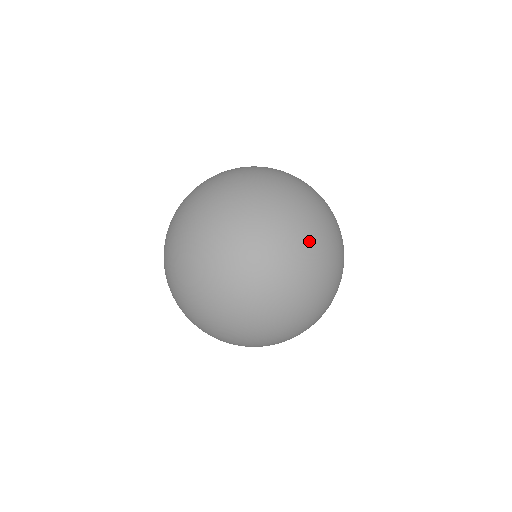
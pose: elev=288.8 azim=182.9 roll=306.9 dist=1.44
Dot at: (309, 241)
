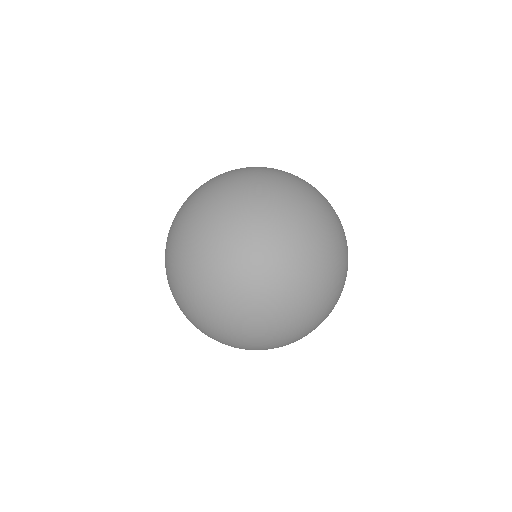
Dot at: (224, 188)
